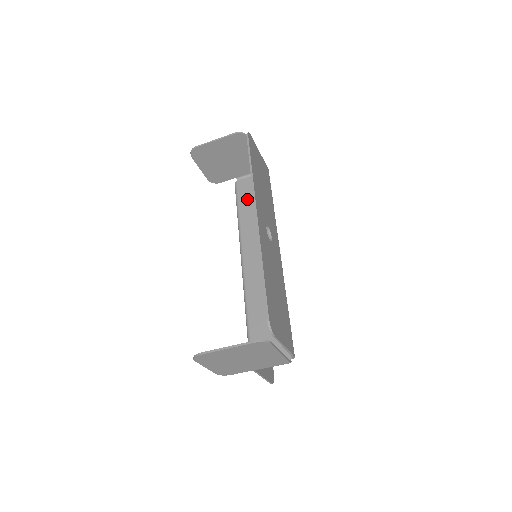
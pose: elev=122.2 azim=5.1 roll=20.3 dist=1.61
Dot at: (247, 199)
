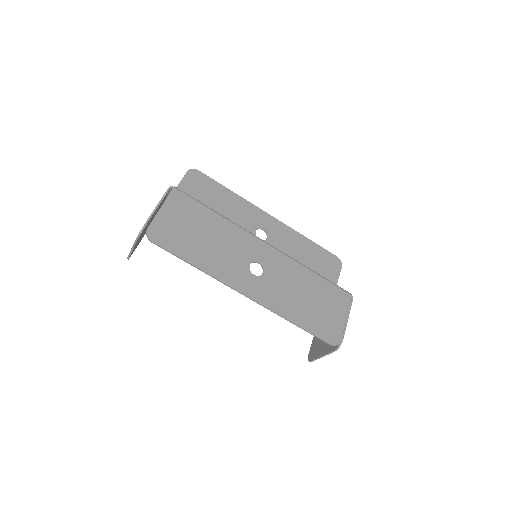
Dot at: occluded
